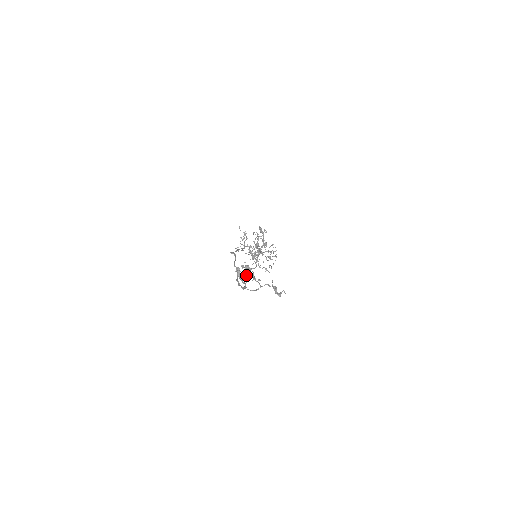
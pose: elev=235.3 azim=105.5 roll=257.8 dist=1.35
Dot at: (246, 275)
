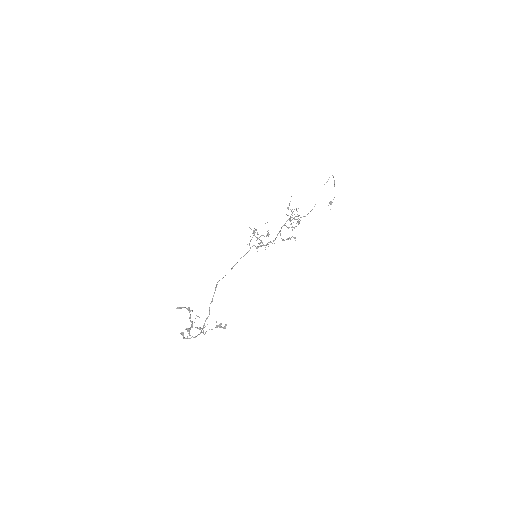
Dot at: occluded
